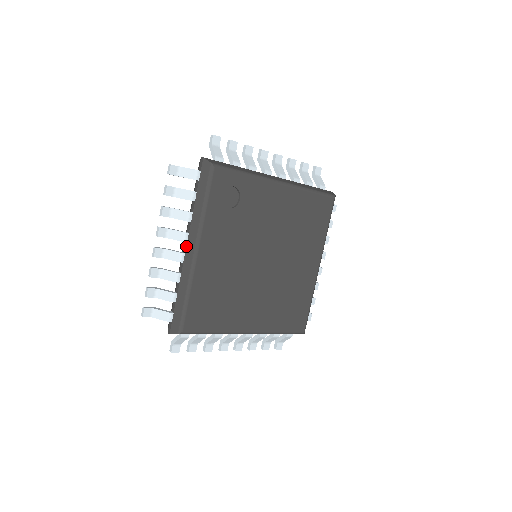
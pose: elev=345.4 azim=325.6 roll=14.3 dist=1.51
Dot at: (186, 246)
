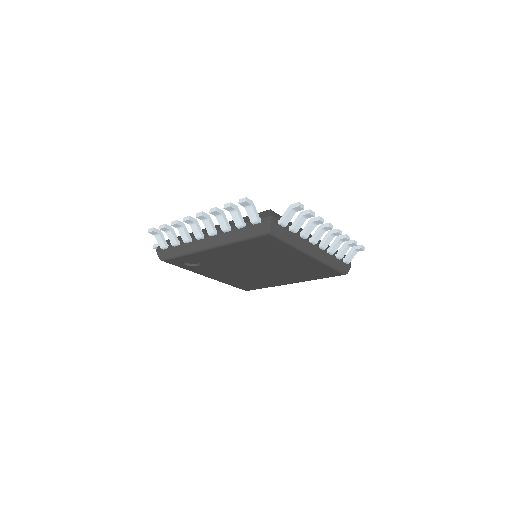
Dot at: occluded
